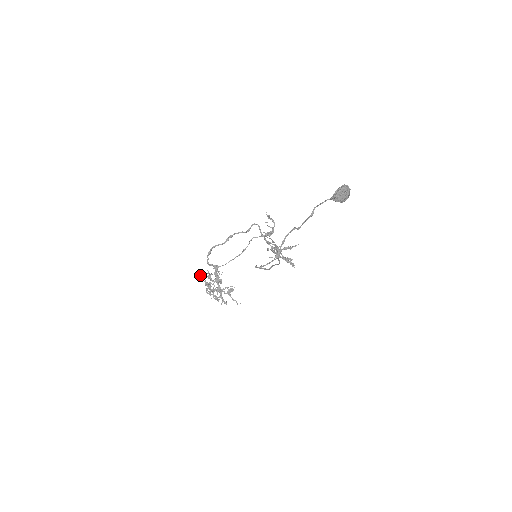
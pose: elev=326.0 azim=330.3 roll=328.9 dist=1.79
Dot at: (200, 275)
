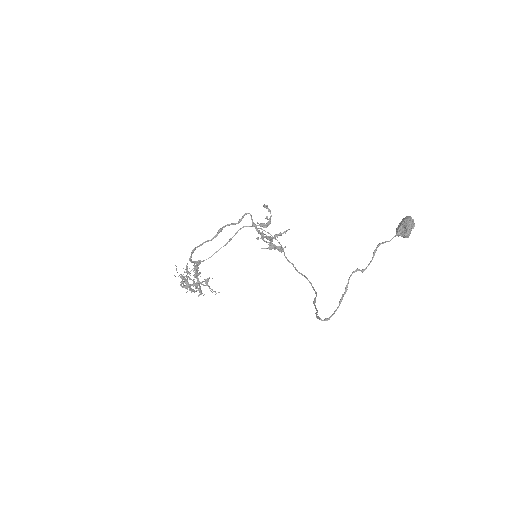
Dot at: occluded
